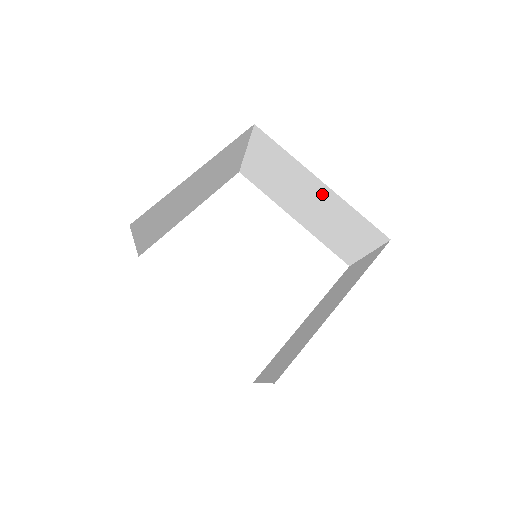
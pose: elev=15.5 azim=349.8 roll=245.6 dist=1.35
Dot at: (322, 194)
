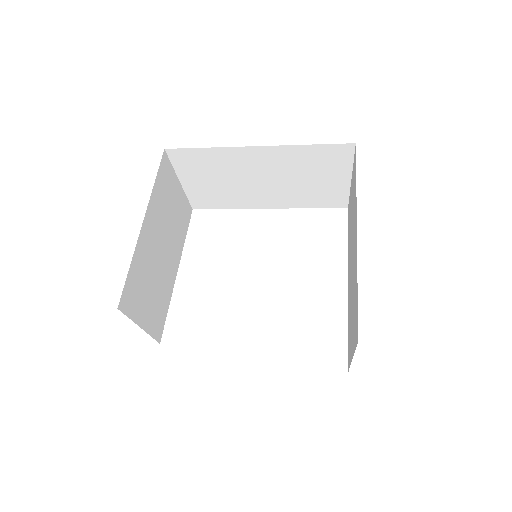
Dot at: (268, 159)
